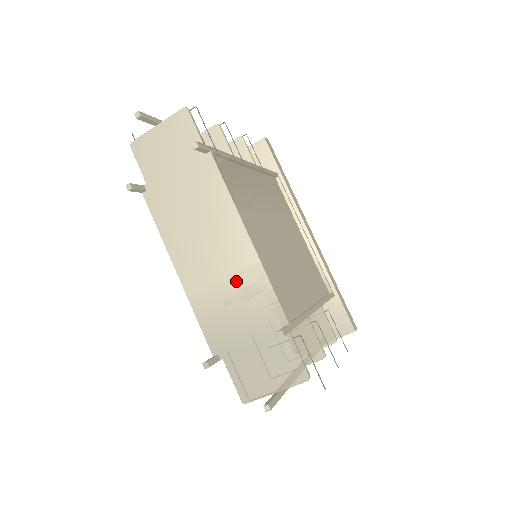
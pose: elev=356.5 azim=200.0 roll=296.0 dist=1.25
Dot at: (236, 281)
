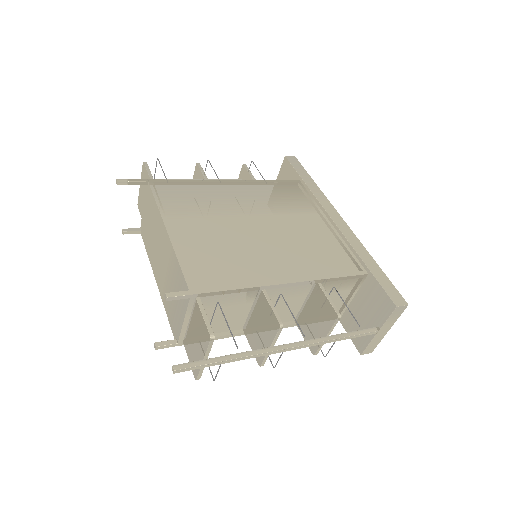
Dot at: (170, 270)
